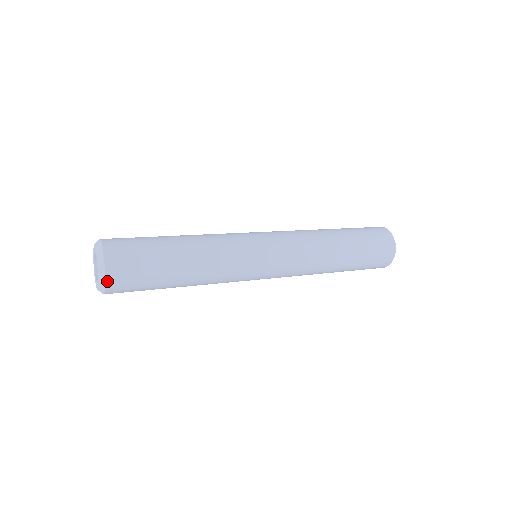
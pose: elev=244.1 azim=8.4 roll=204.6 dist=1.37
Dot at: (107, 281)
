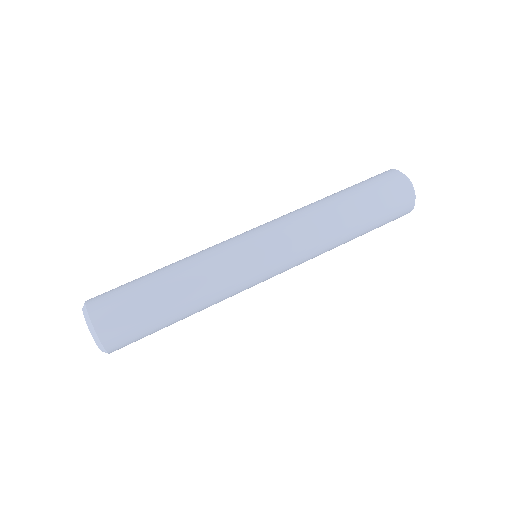
Dot at: (93, 321)
